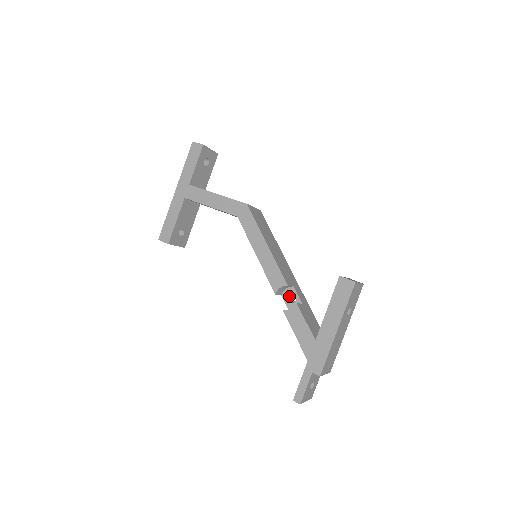
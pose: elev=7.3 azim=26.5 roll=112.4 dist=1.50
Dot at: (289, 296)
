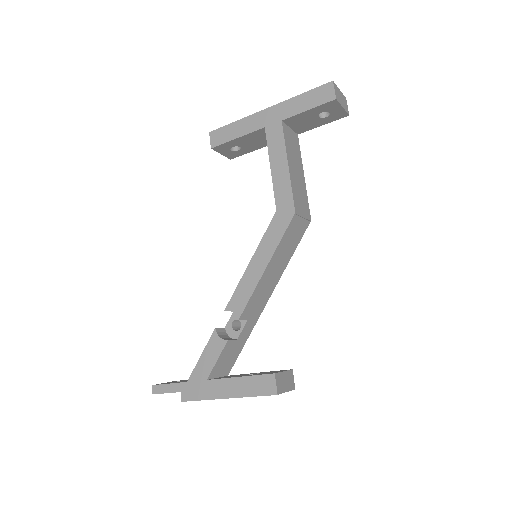
Dot at: occluded
